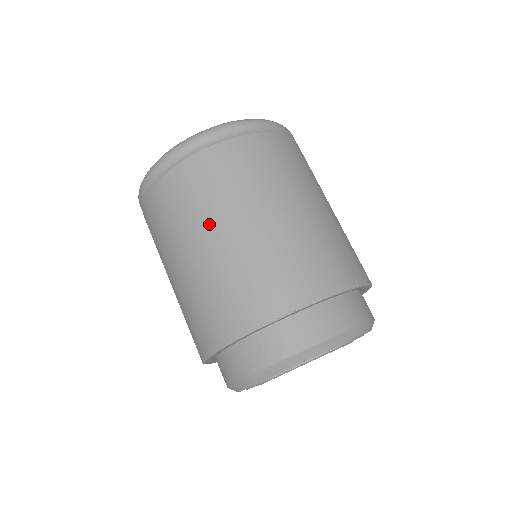
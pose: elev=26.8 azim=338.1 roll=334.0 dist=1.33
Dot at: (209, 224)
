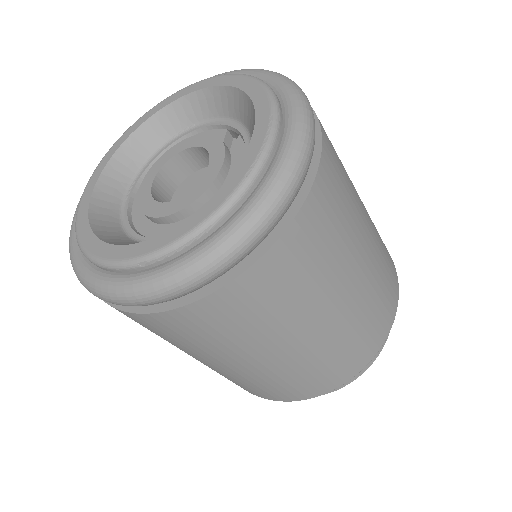
Dot at: (223, 357)
